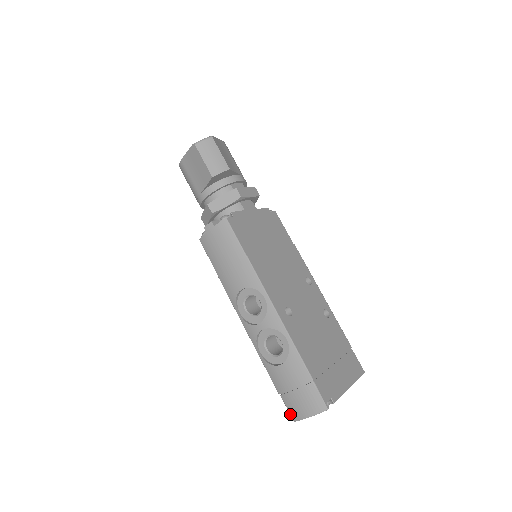
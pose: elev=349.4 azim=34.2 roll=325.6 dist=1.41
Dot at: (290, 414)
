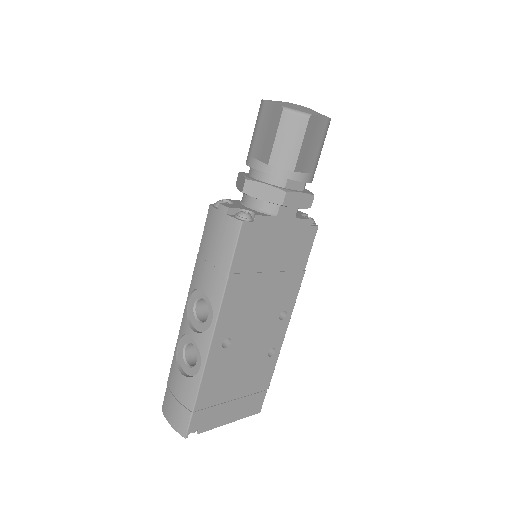
Dot at: (163, 403)
